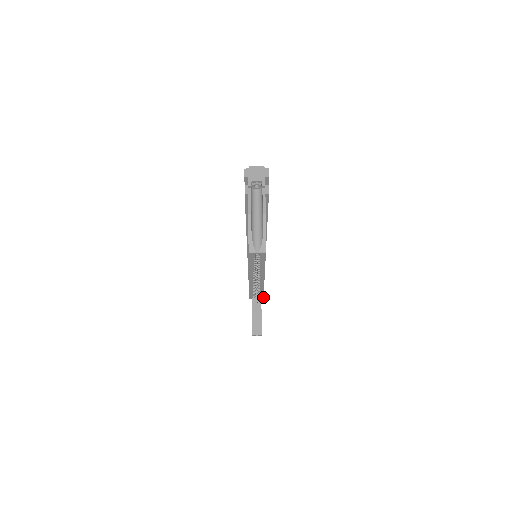
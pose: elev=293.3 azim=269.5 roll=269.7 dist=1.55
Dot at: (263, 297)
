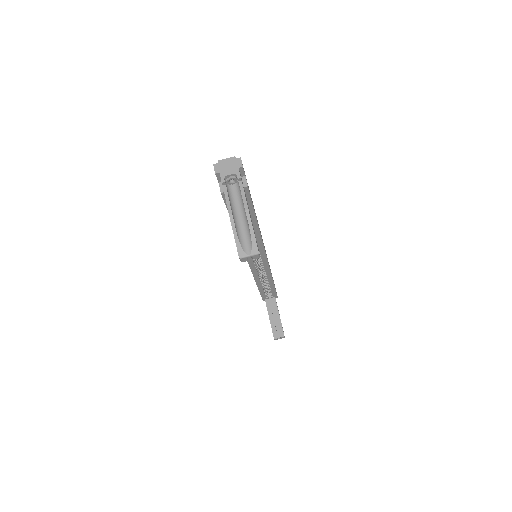
Dot at: (277, 296)
